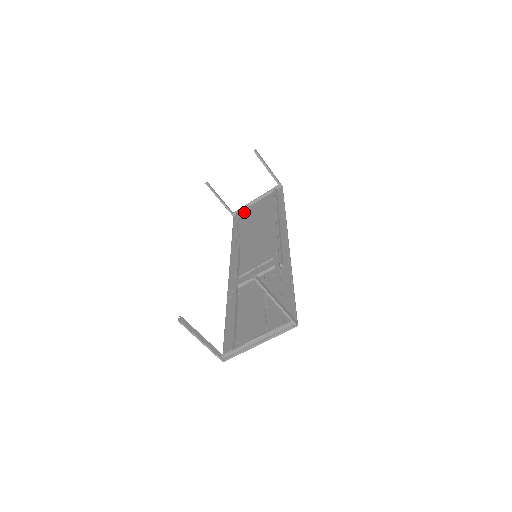
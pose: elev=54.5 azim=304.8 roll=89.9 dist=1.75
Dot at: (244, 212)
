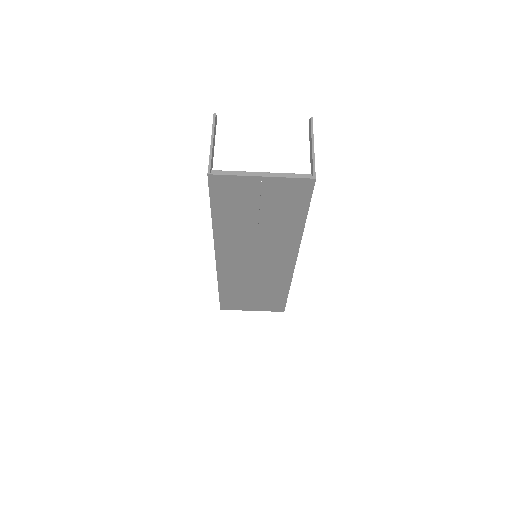
Dot at: (235, 305)
